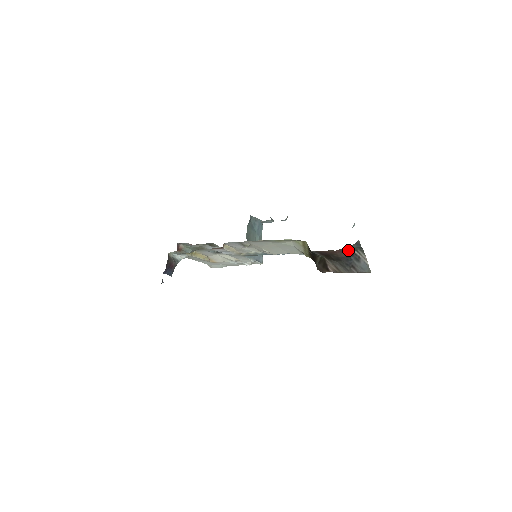
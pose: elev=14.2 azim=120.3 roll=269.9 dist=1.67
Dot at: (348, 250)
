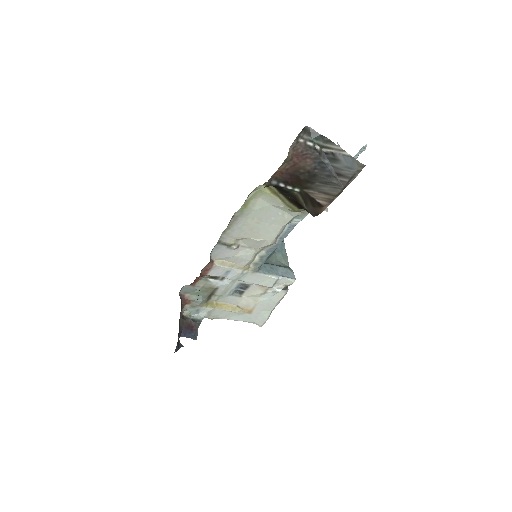
Dot at: (307, 149)
